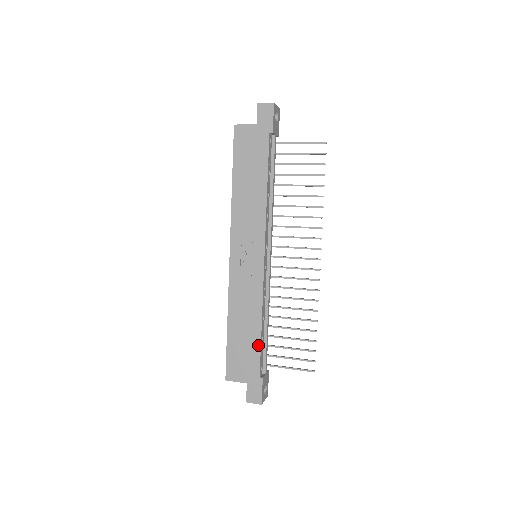
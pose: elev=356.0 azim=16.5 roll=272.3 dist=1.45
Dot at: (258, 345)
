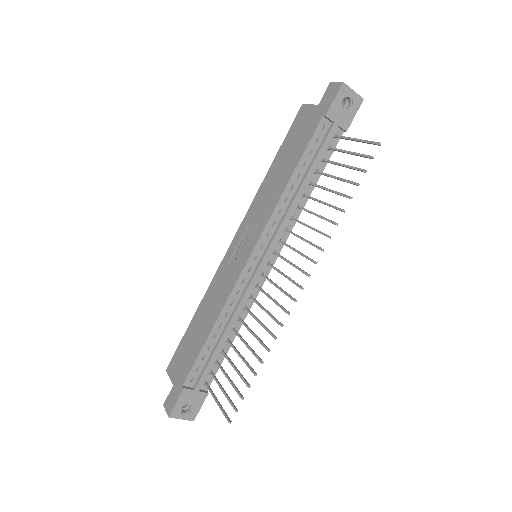
Dot at: (199, 349)
